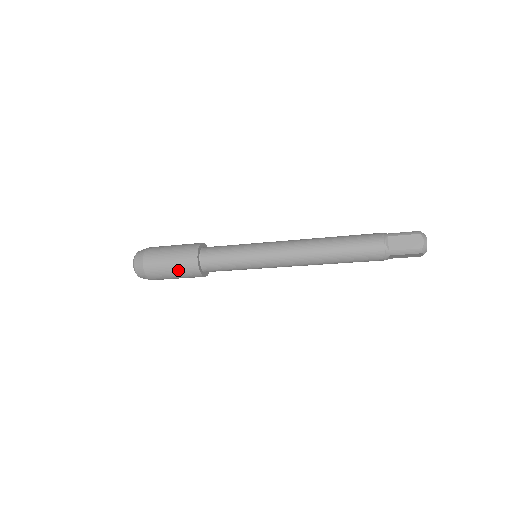
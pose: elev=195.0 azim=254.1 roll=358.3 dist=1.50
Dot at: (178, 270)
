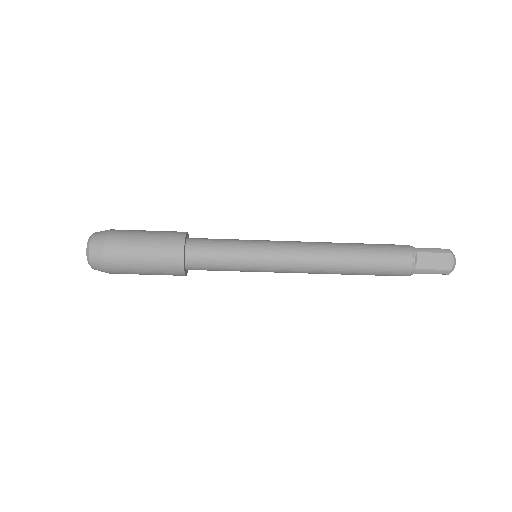
Dot at: (154, 268)
